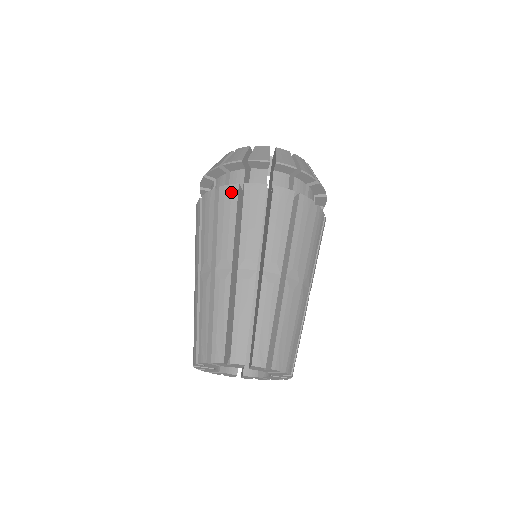
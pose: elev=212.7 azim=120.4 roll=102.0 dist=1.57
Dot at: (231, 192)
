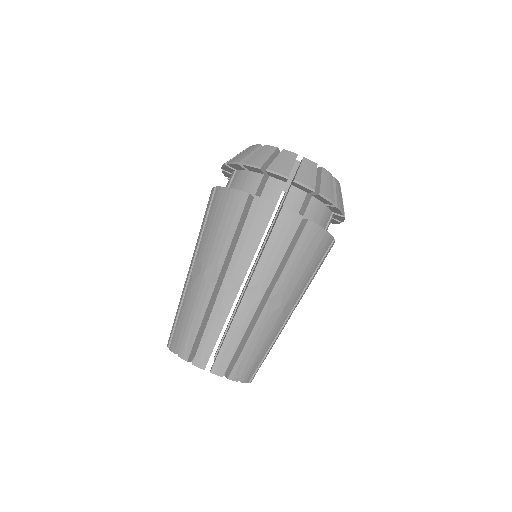
Dot at: (240, 200)
